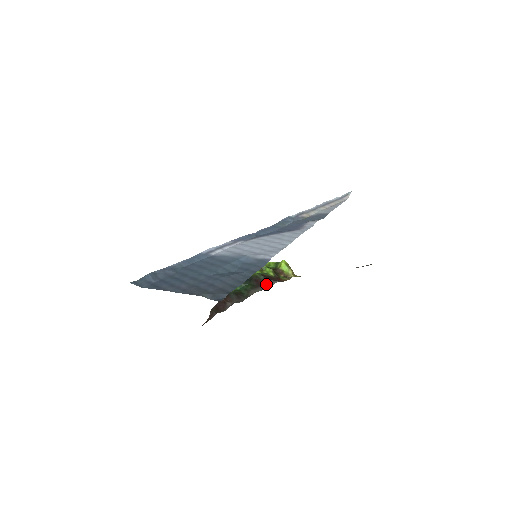
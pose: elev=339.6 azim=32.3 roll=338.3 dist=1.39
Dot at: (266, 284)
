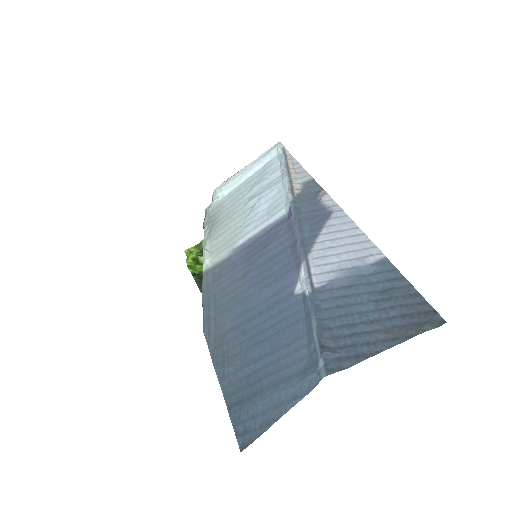
Dot at: occluded
